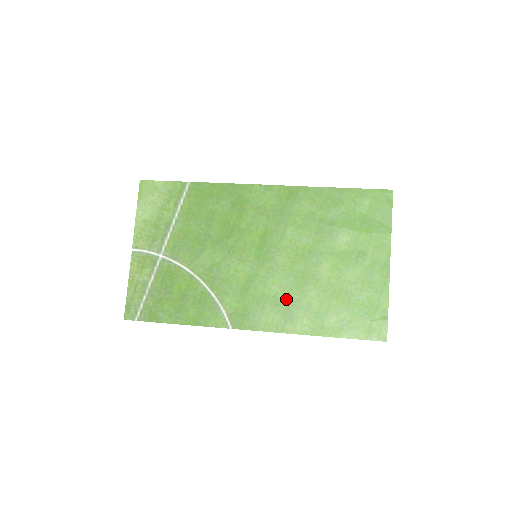
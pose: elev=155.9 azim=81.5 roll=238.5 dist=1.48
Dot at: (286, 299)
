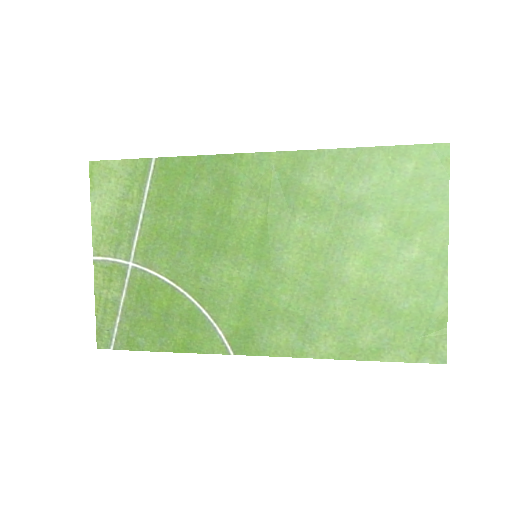
Dot at: (302, 312)
